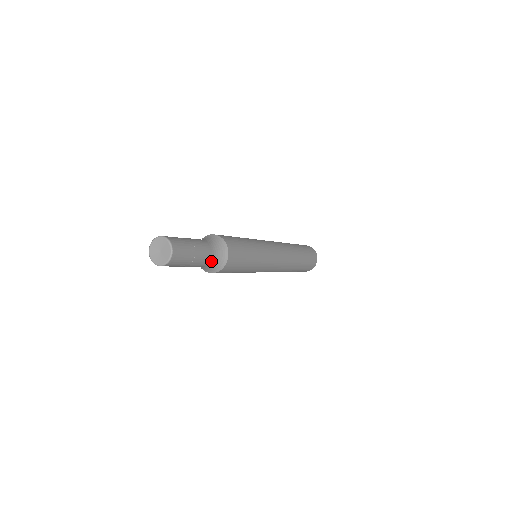
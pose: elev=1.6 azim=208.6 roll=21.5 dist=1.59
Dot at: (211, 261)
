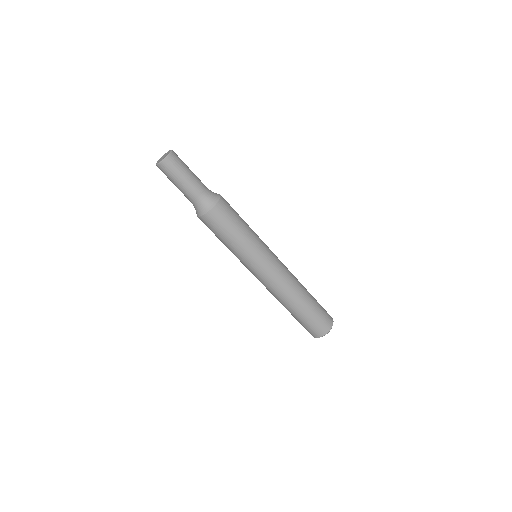
Dot at: (204, 195)
